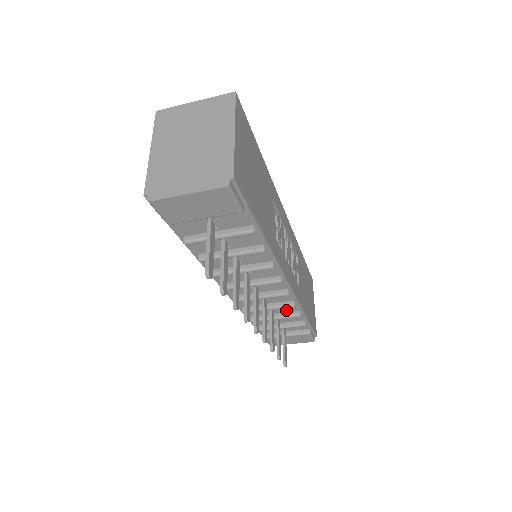
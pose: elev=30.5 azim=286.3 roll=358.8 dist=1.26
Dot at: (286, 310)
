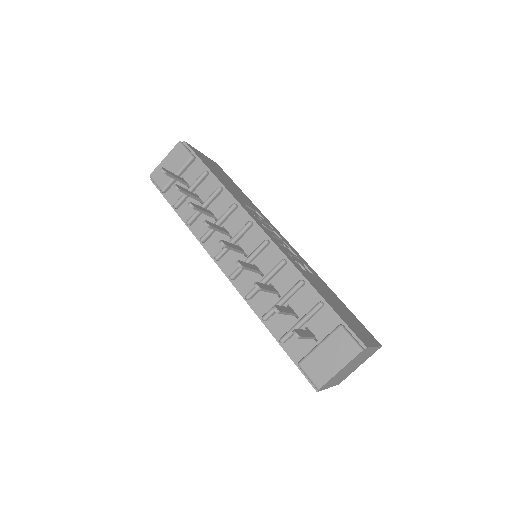
Dot at: (289, 285)
